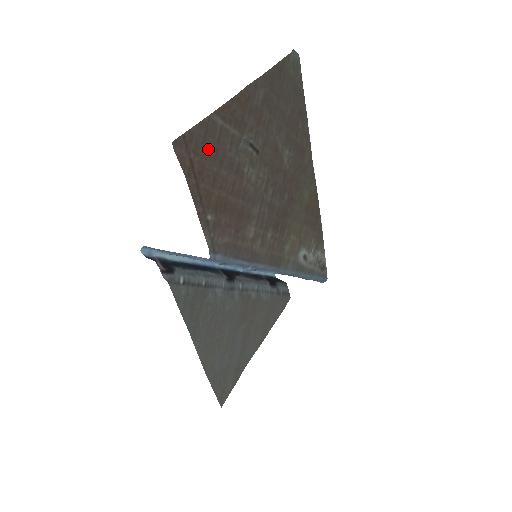
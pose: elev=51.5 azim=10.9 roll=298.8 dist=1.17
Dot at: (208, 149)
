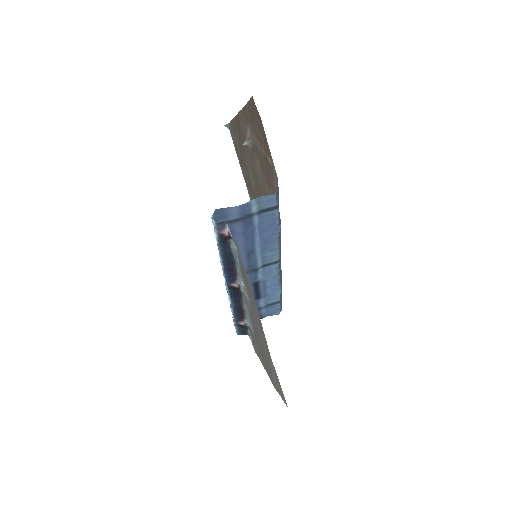
Dot at: (254, 120)
